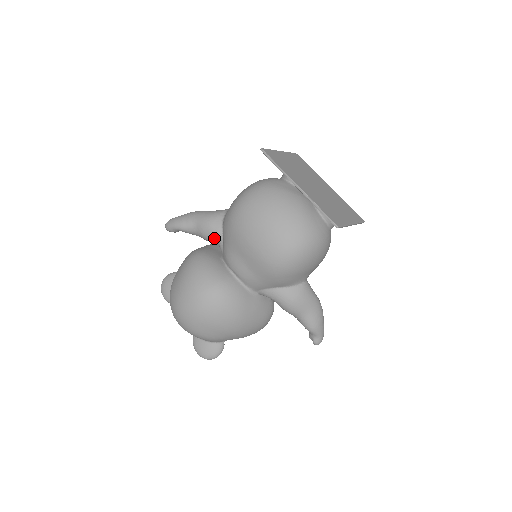
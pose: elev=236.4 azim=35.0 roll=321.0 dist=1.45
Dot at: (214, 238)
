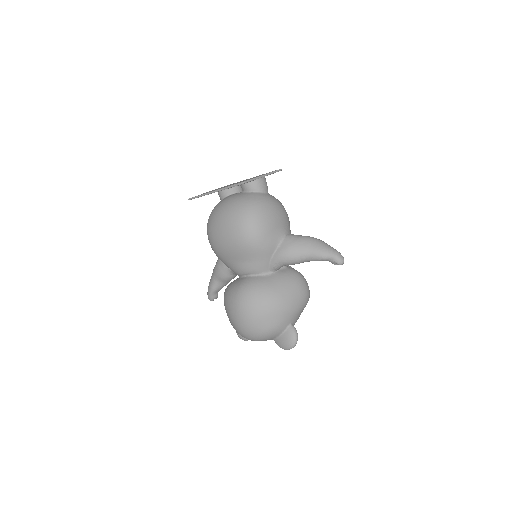
Dot at: (227, 273)
